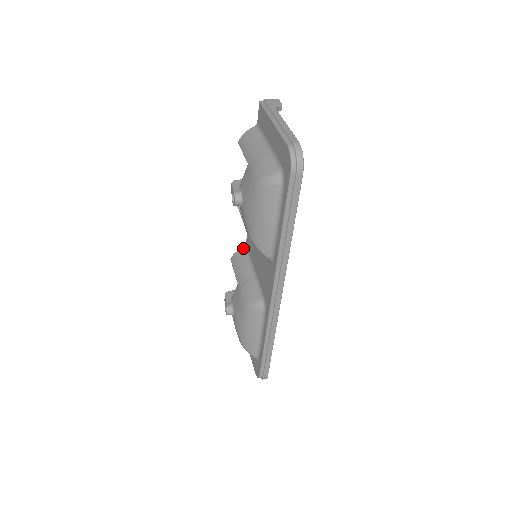
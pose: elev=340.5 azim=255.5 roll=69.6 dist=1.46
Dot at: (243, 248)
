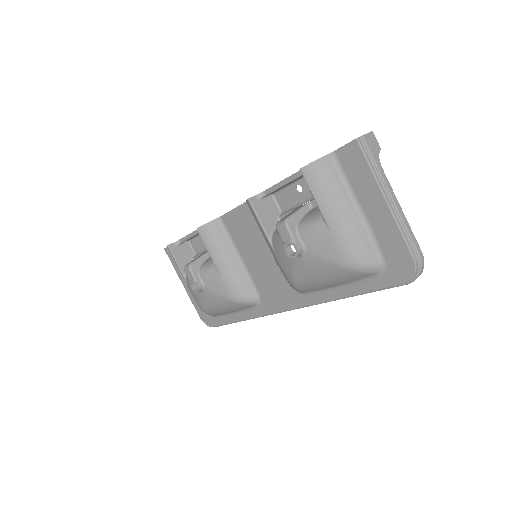
Dot at: (216, 220)
